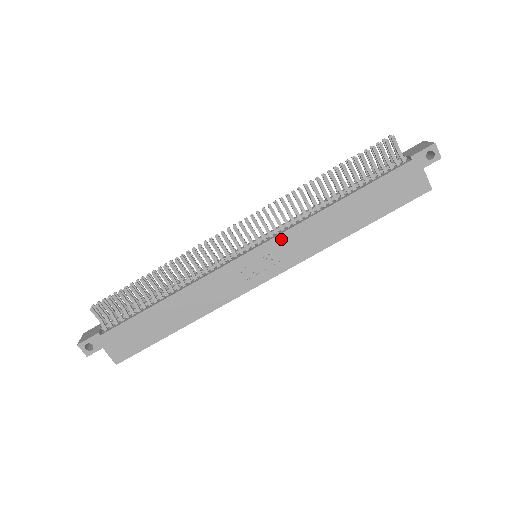
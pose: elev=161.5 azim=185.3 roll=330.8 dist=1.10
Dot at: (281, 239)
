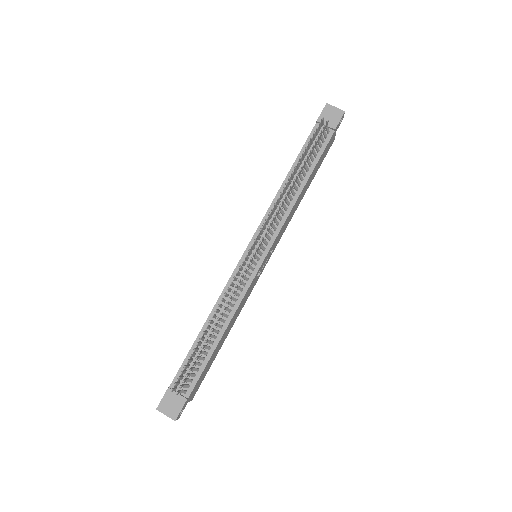
Dot at: (277, 237)
